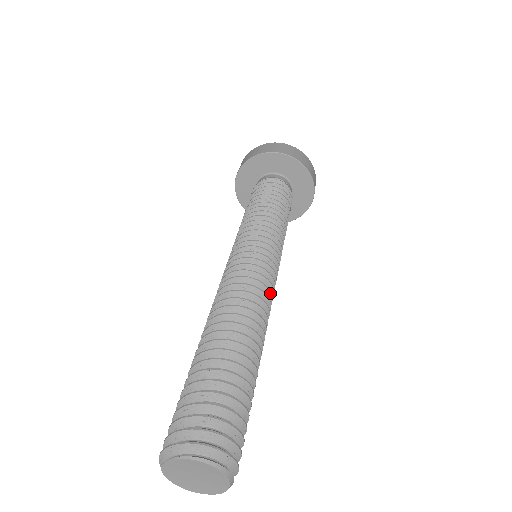
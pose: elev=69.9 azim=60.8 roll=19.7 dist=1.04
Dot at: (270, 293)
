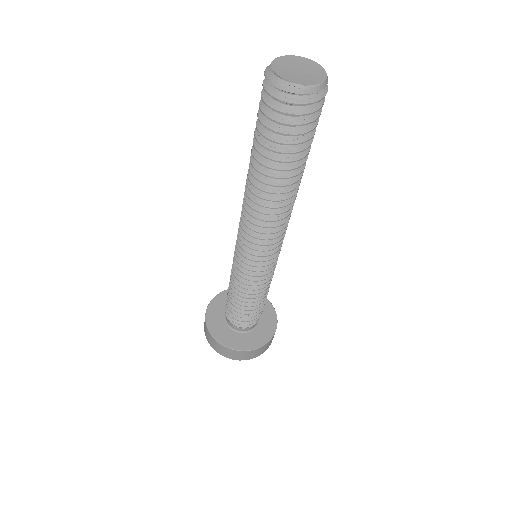
Dot at: occluded
